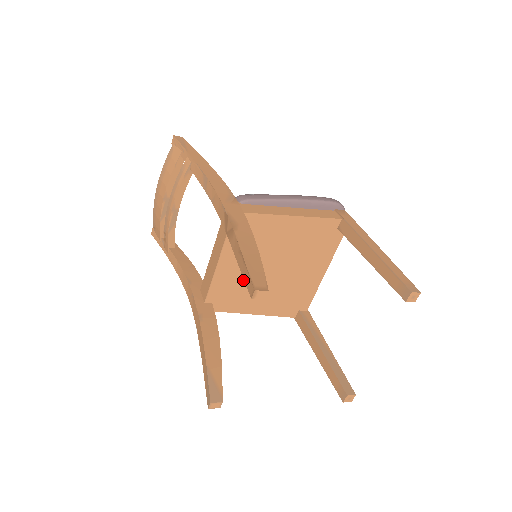
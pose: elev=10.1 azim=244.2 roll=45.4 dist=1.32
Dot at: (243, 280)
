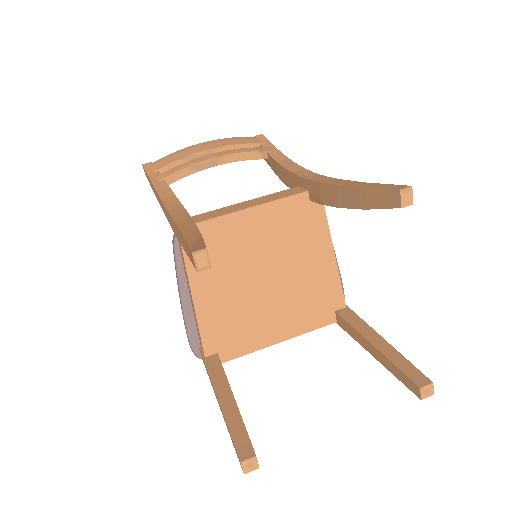
Dot at: (240, 252)
